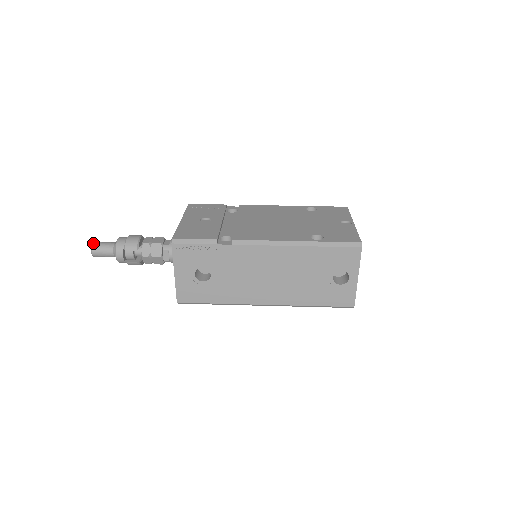
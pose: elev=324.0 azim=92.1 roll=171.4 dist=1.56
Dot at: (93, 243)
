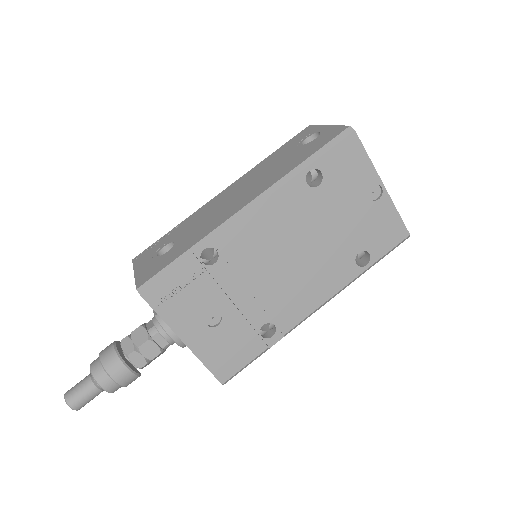
Dot at: (73, 409)
